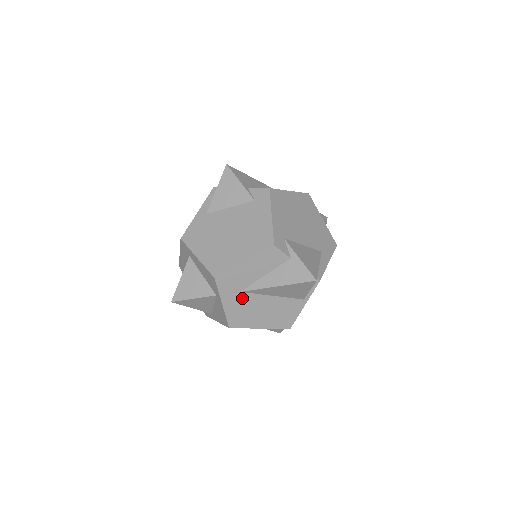
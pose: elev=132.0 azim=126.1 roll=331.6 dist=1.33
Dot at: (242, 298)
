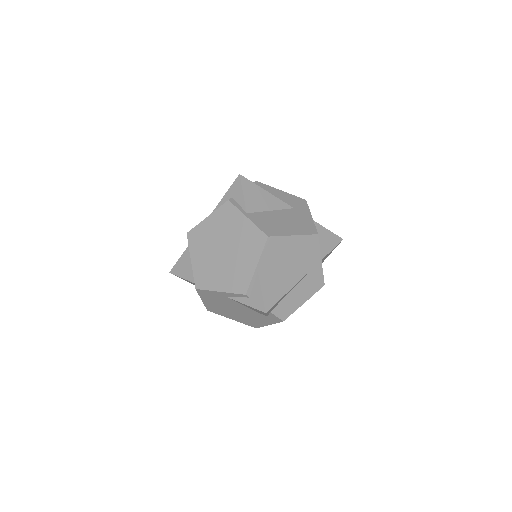
Dot at: occluded
